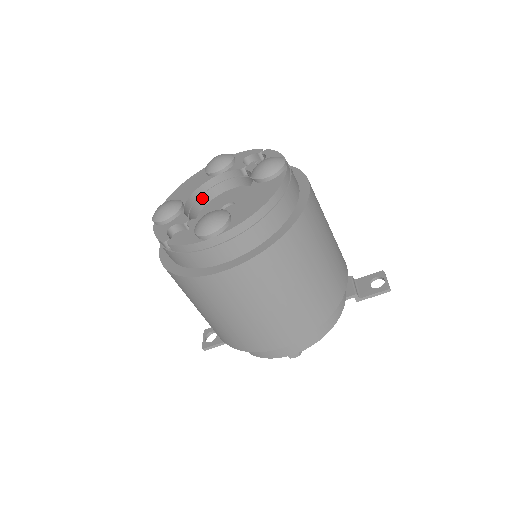
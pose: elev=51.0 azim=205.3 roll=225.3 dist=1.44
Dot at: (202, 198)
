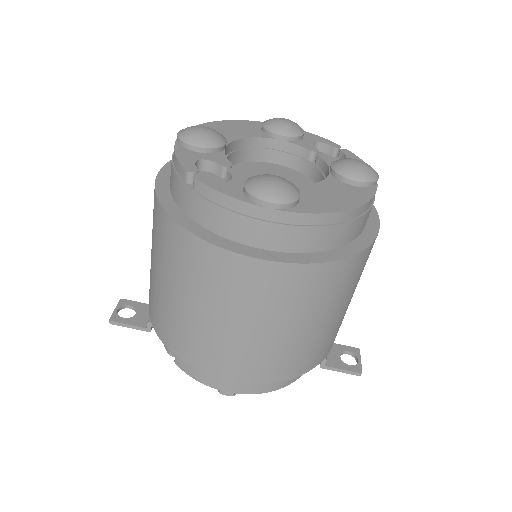
Dot at: (243, 152)
